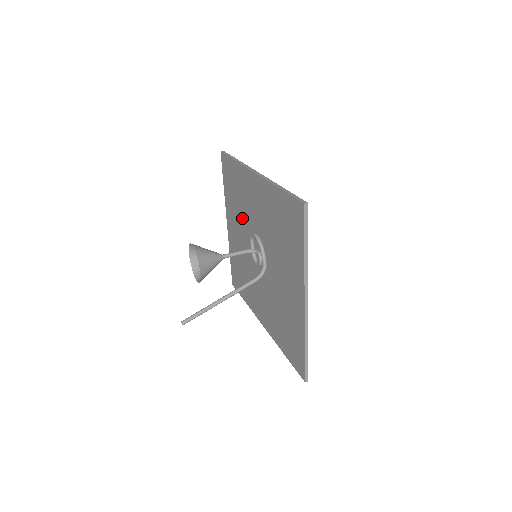
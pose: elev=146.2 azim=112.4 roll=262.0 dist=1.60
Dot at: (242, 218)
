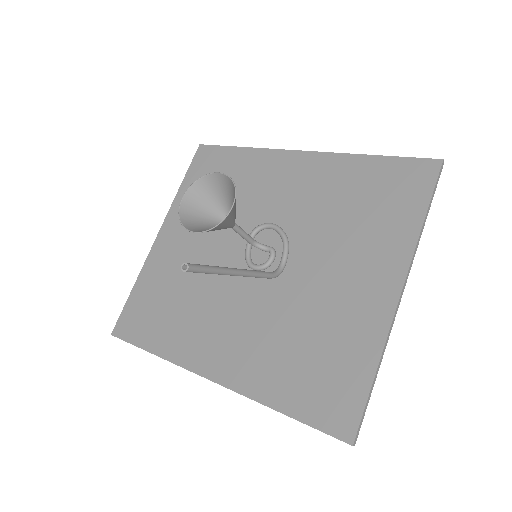
Dot at: occluded
